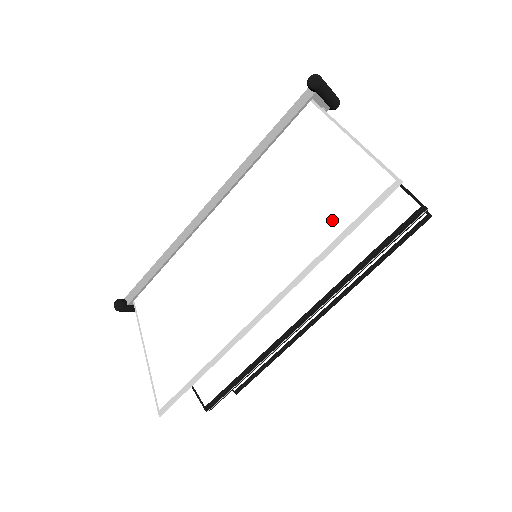
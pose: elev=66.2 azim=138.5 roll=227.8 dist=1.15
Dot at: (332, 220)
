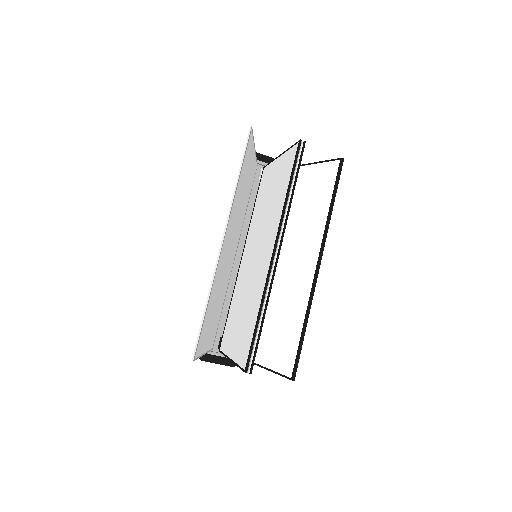
Dot at: (241, 174)
